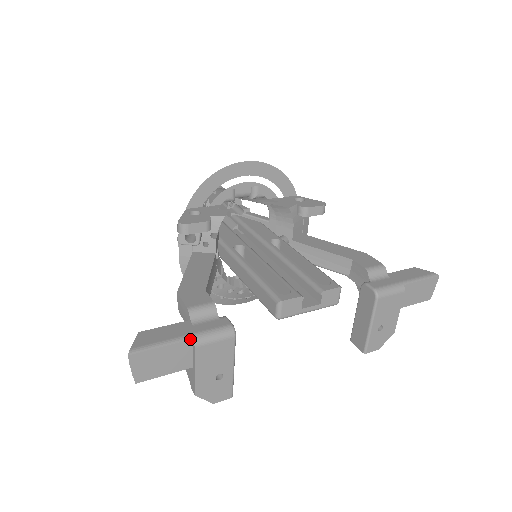
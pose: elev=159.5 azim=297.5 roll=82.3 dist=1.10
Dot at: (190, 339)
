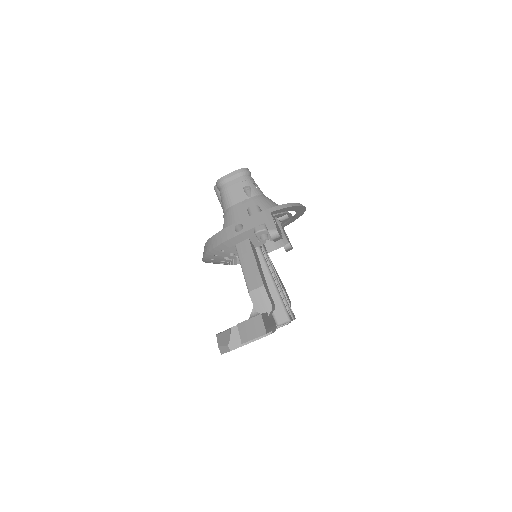
Dot at: (272, 330)
